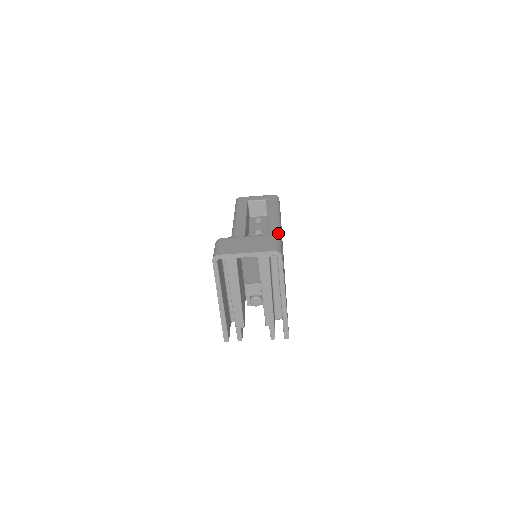
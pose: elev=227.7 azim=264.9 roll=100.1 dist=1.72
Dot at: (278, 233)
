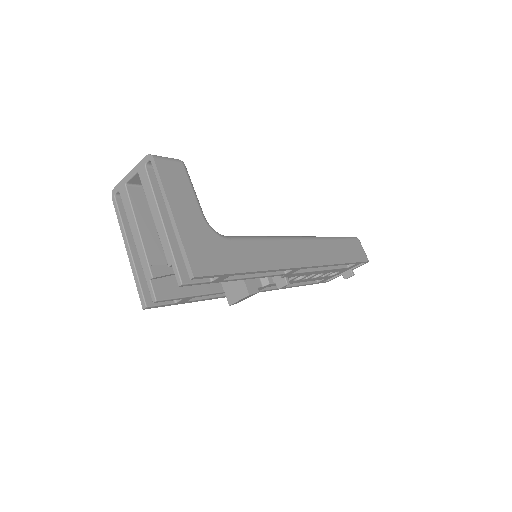
Dot at: (298, 236)
